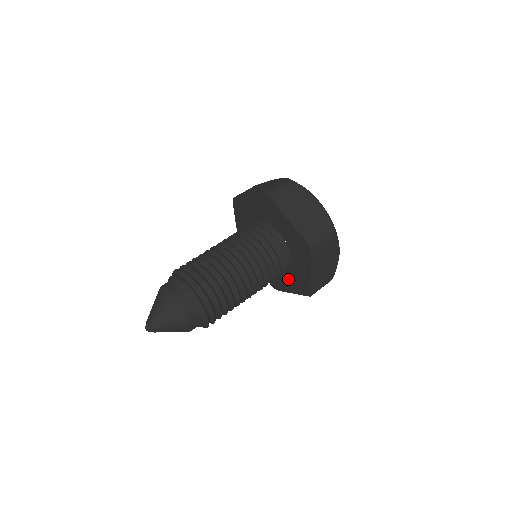
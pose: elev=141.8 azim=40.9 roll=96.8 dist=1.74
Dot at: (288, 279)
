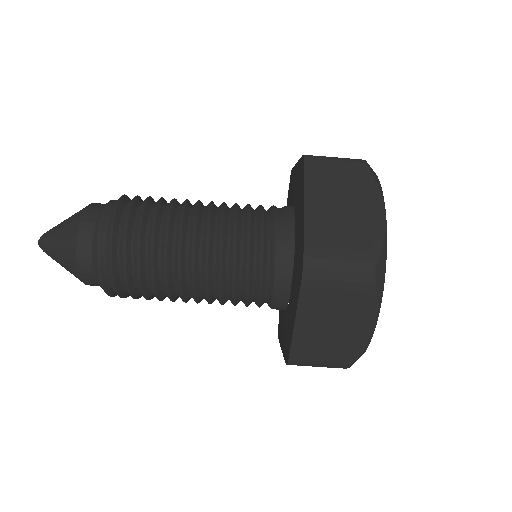
Dot at: occluded
